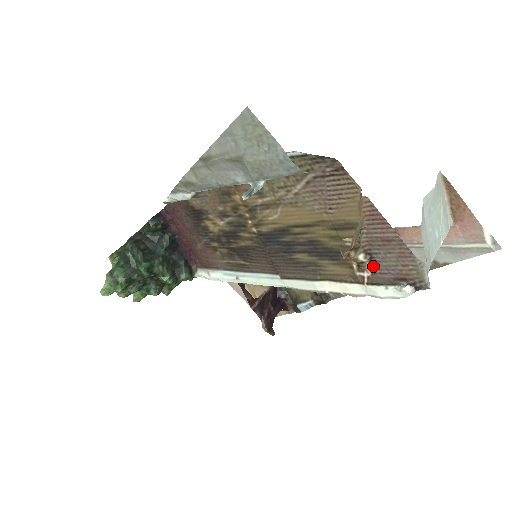
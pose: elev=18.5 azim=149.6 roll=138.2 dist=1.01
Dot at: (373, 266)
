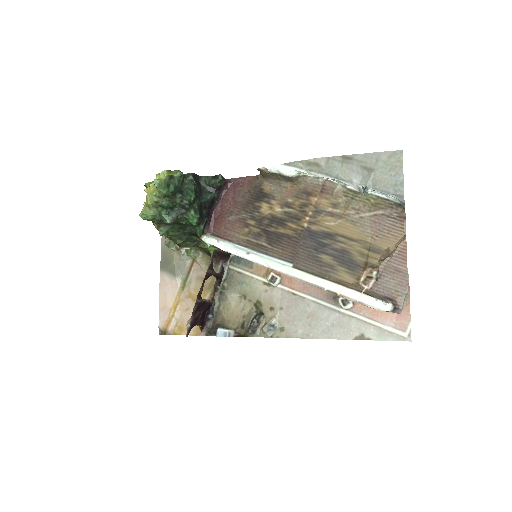
Dot at: (375, 284)
